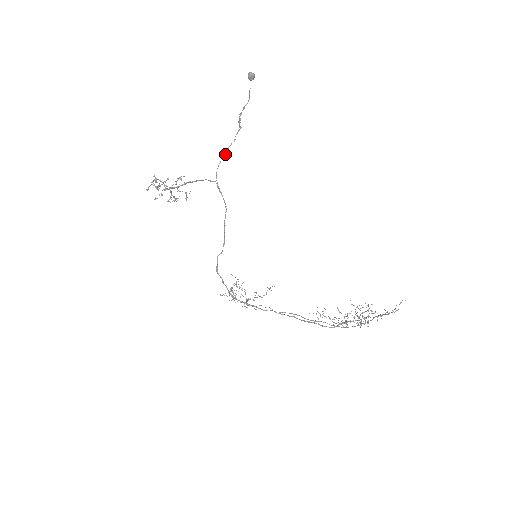
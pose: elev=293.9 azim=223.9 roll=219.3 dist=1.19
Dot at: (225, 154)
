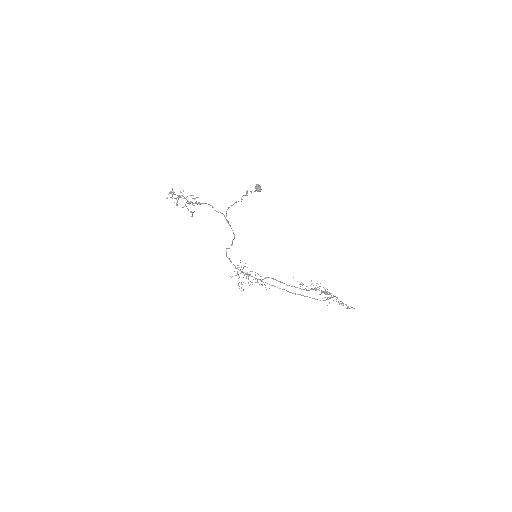
Dot at: occluded
